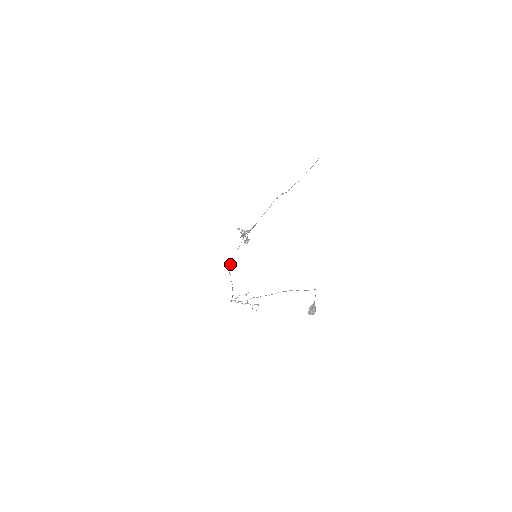
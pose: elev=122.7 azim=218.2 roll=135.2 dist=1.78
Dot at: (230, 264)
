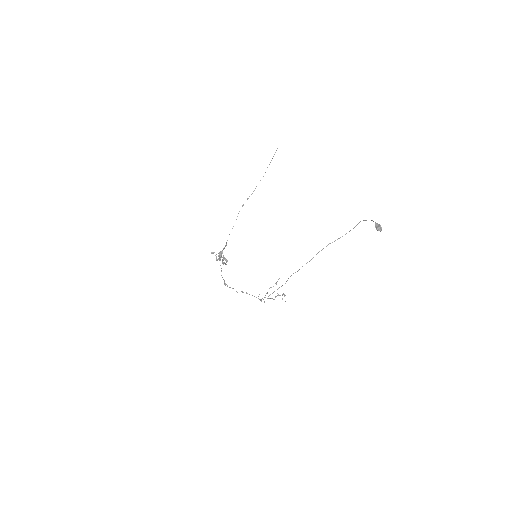
Dot at: (225, 283)
